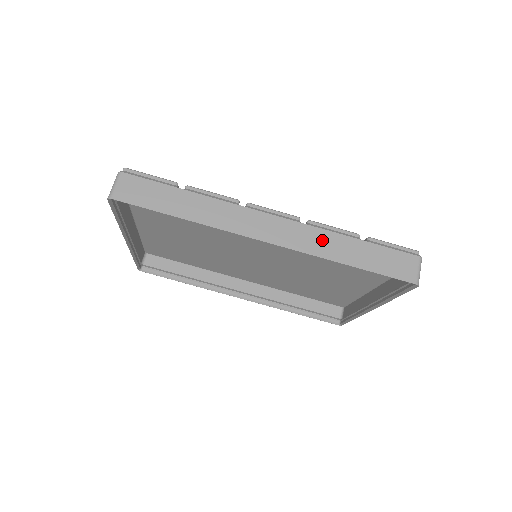
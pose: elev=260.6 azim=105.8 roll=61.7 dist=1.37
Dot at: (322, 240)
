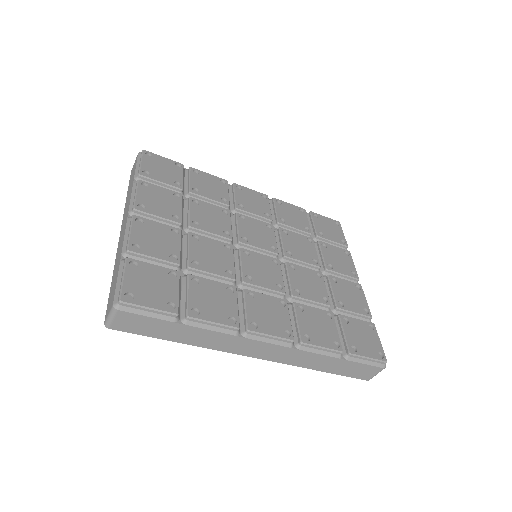
Dot at: (306, 358)
